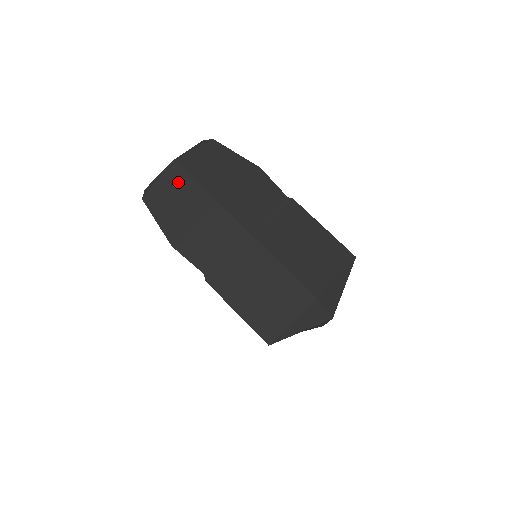
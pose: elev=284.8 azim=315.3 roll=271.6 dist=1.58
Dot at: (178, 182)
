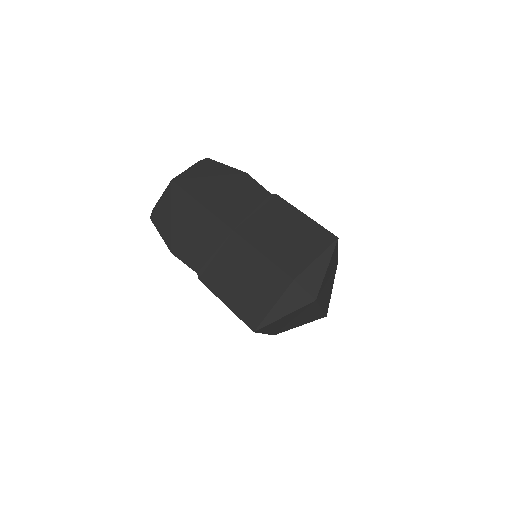
Dot at: (175, 198)
